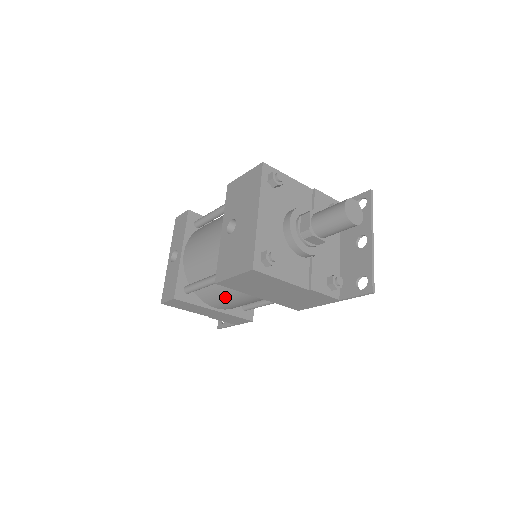
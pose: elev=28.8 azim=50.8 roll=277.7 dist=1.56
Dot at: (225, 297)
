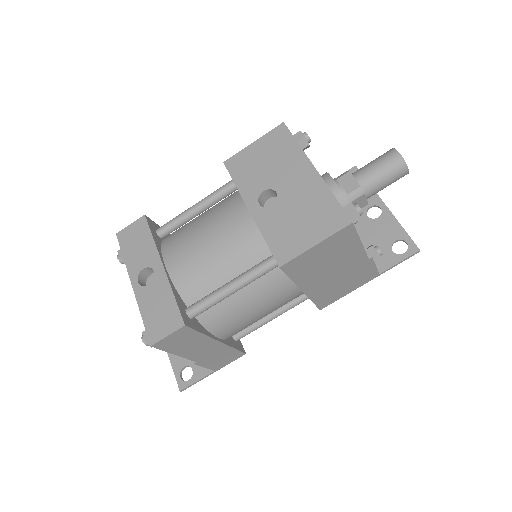
Dot at: (249, 308)
